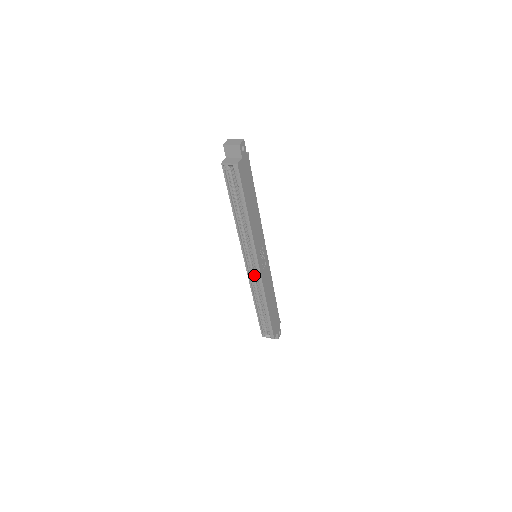
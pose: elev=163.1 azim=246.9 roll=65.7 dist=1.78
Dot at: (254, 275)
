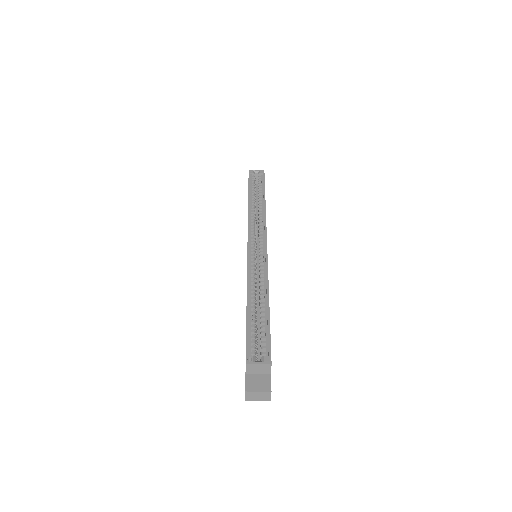
Dot at: (254, 261)
